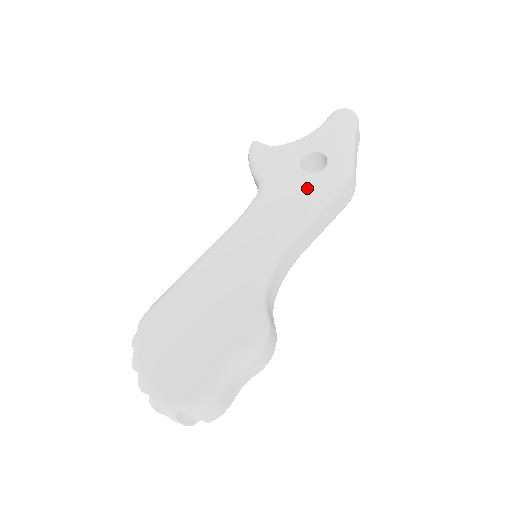
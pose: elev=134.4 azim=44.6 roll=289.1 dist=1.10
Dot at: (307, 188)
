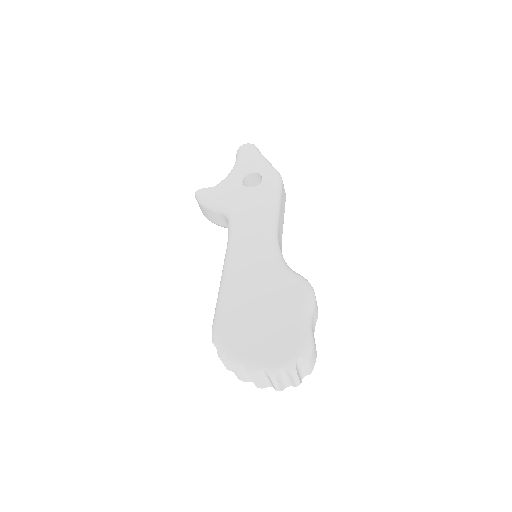
Dot at: (261, 195)
